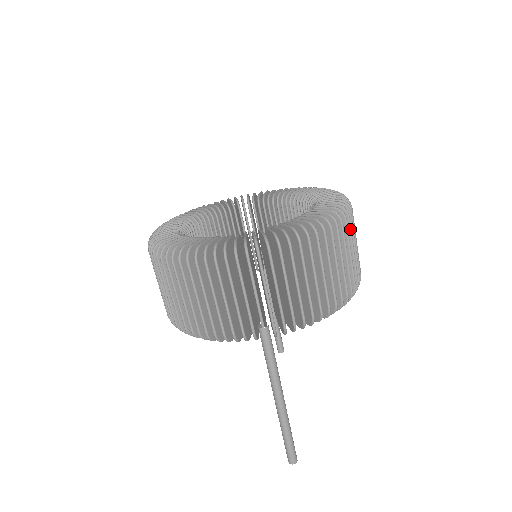
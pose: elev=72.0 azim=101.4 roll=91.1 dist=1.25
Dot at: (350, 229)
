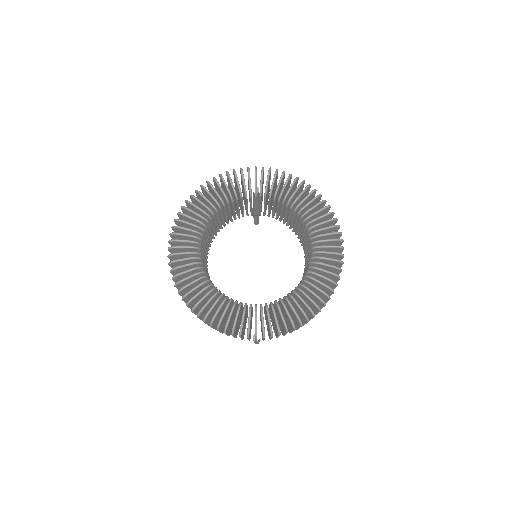
Dot at: occluded
